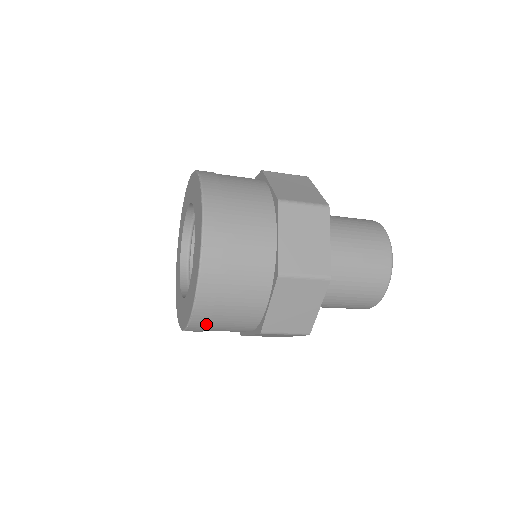
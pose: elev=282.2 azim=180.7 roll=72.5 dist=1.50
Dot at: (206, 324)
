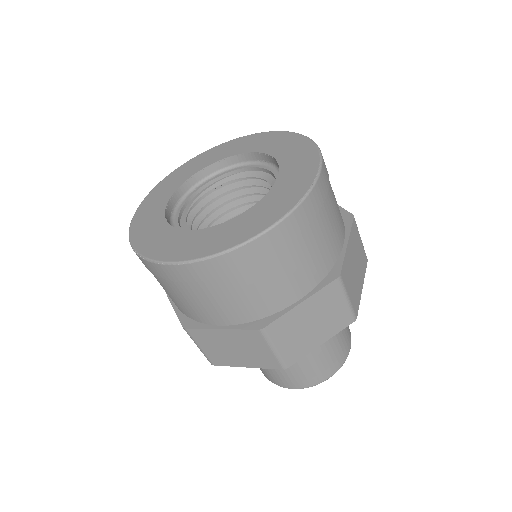
Dot at: (157, 275)
